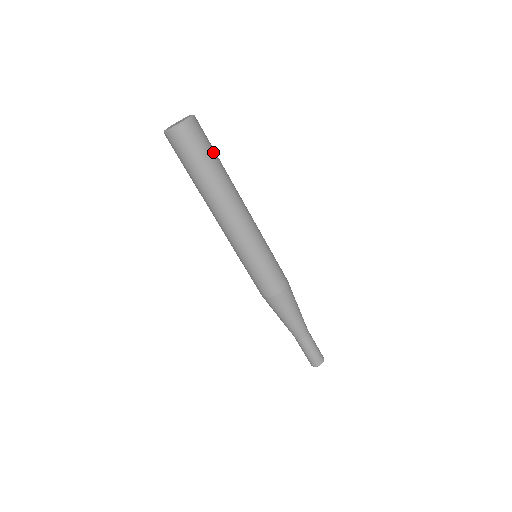
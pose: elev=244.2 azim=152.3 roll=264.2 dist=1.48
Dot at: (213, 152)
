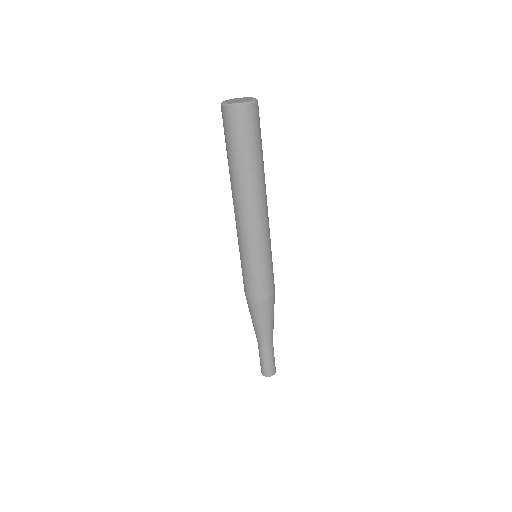
Dot at: occluded
